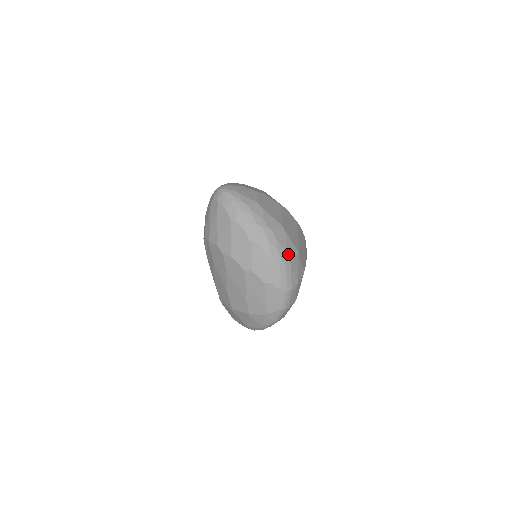
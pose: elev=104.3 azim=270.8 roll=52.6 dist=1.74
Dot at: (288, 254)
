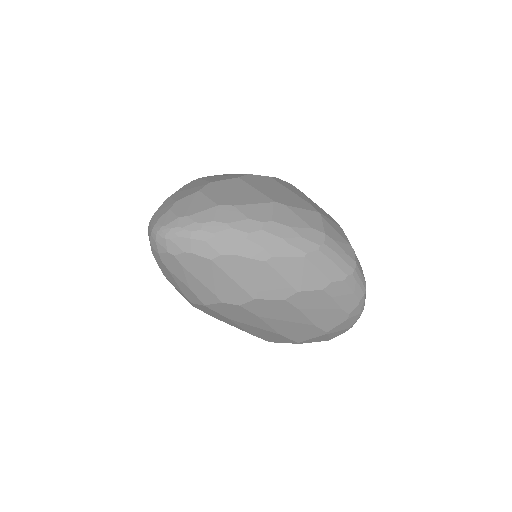
Dot at: (316, 229)
